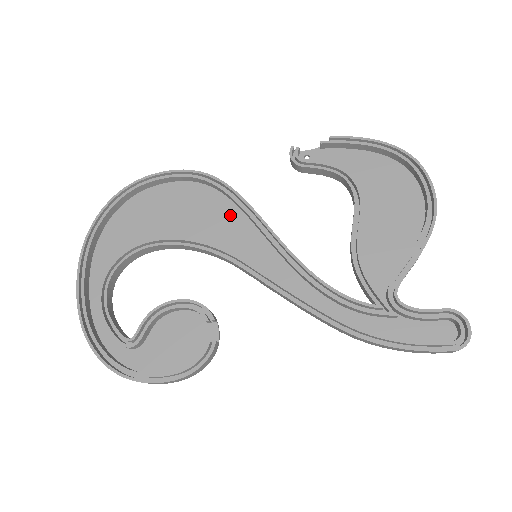
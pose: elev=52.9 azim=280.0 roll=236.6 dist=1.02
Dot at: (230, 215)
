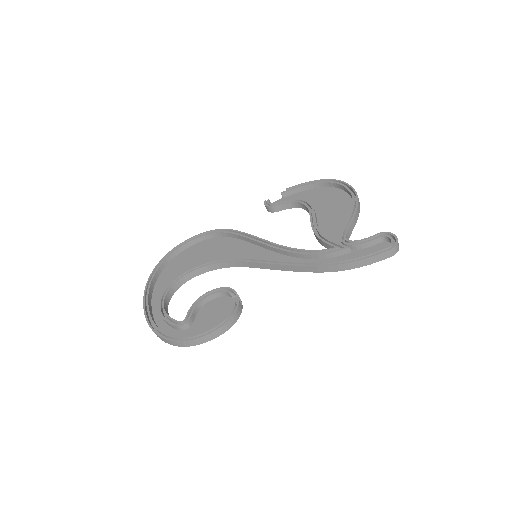
Dot at: (236, 245)
